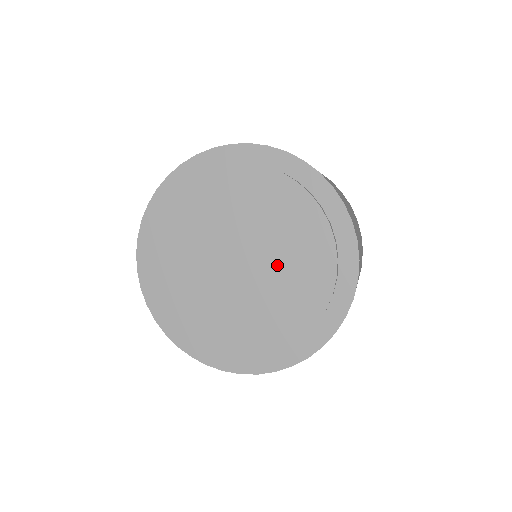
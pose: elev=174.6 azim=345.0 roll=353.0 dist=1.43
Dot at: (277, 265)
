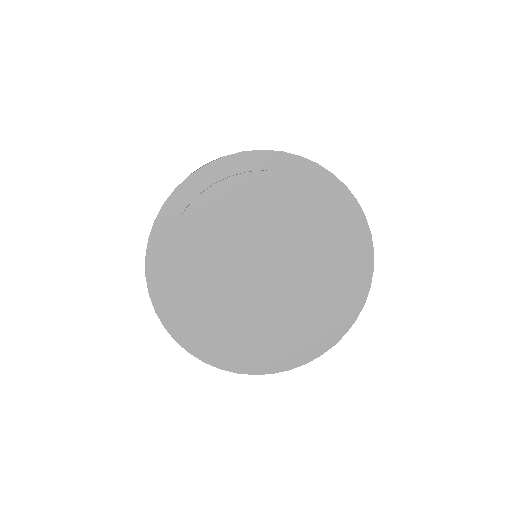
Dot at: (301, 279)
